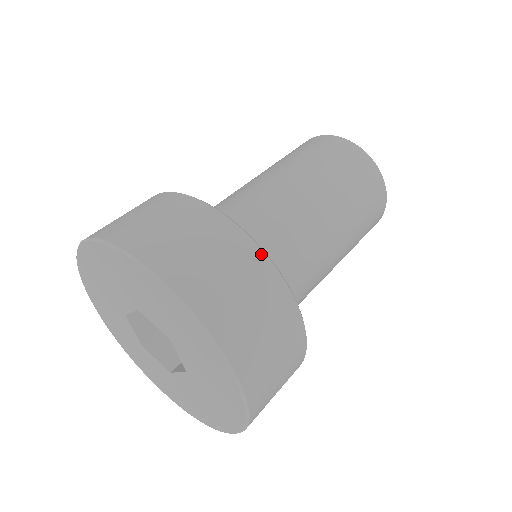
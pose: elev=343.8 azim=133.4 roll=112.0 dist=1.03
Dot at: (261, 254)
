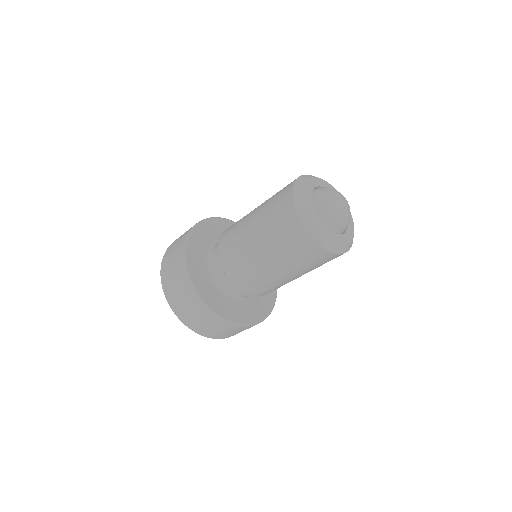
Dot at: (206, 309)
